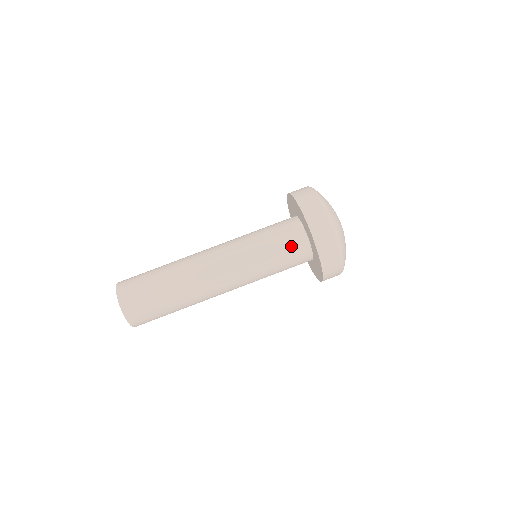
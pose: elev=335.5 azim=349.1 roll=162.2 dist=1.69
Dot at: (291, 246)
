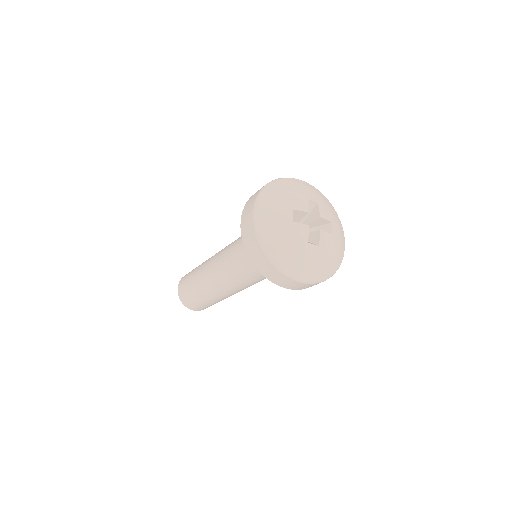
Dot at: occluded
